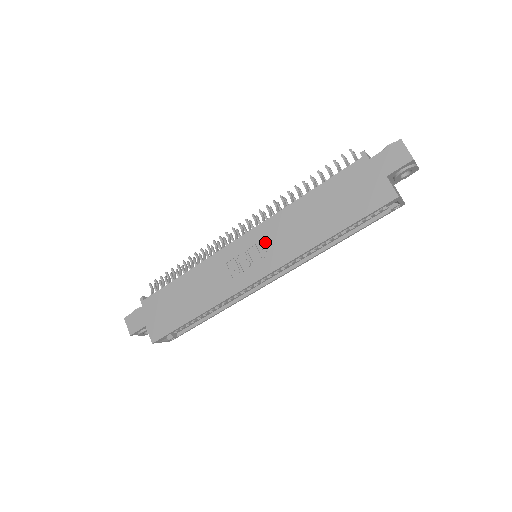
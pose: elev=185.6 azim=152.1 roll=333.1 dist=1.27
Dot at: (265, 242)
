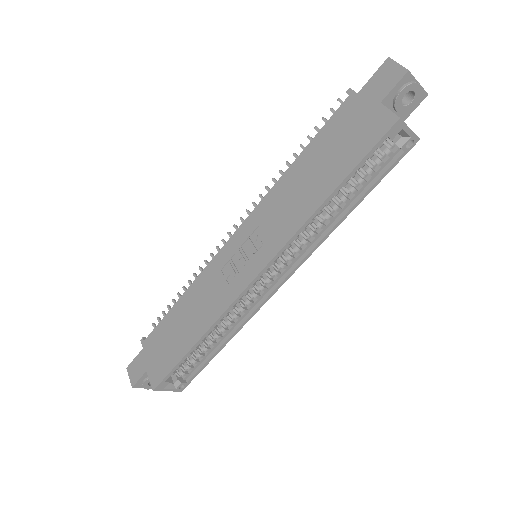
Dot at: (258, 231)
